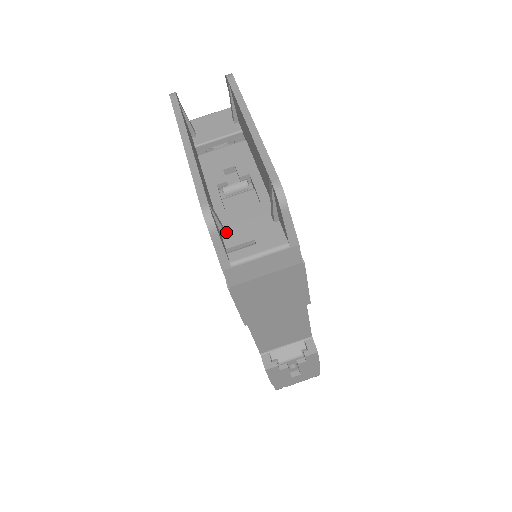
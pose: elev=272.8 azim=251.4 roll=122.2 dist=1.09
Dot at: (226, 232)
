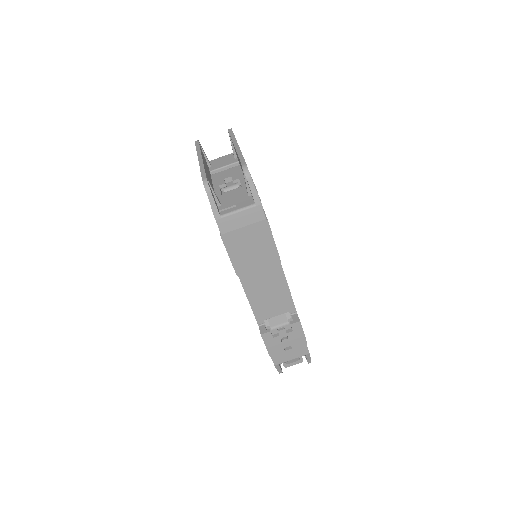
Dot at: (220, 203)
